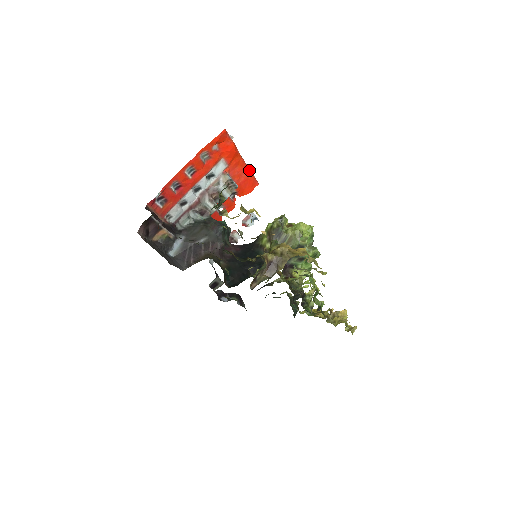
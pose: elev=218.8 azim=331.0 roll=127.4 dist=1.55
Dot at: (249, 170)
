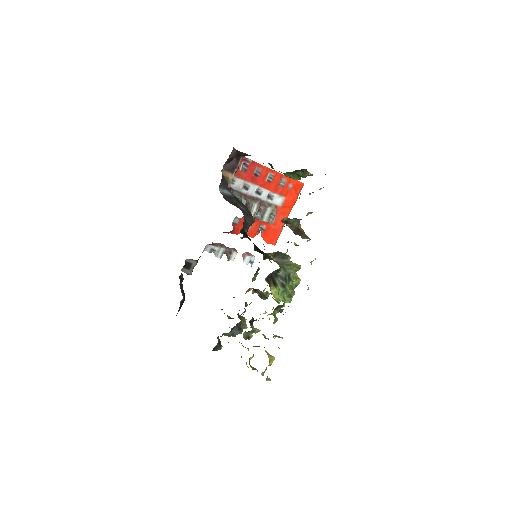
Dot at: (282, 228)
